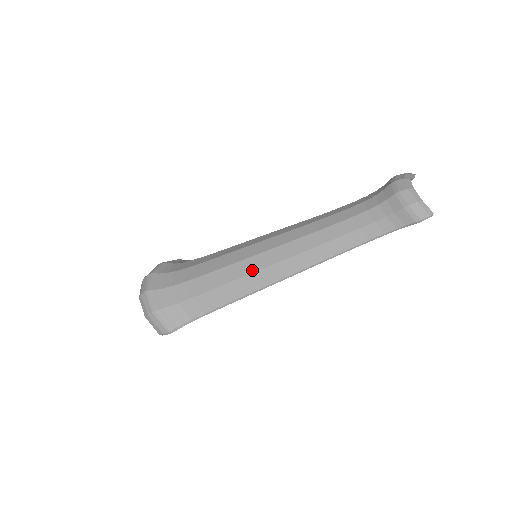
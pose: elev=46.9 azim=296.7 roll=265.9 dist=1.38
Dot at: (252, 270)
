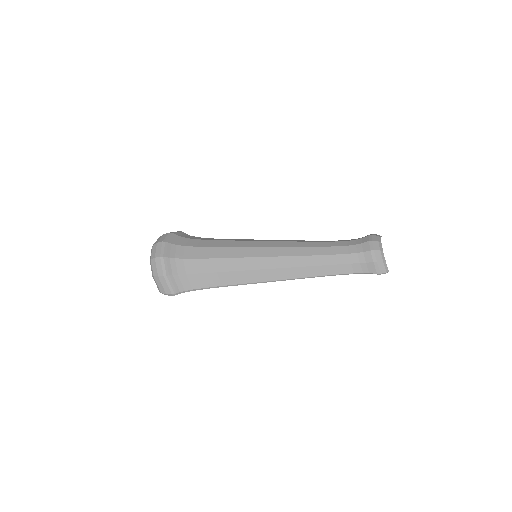
Dot at: (254, 268)
